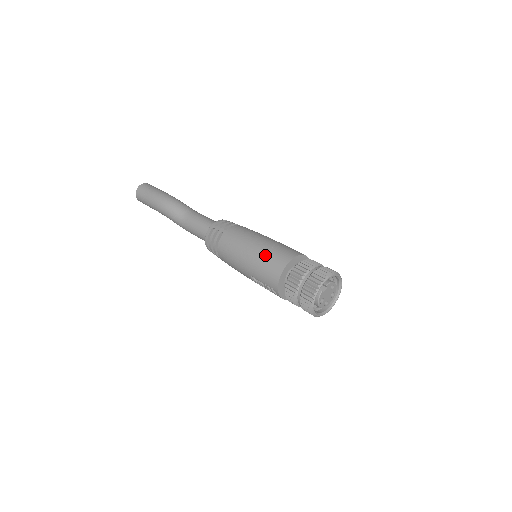
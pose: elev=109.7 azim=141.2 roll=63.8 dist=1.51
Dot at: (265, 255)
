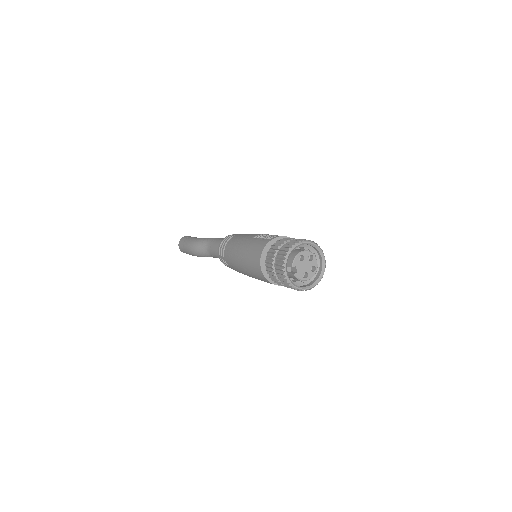
Dot at: (249, 269)
